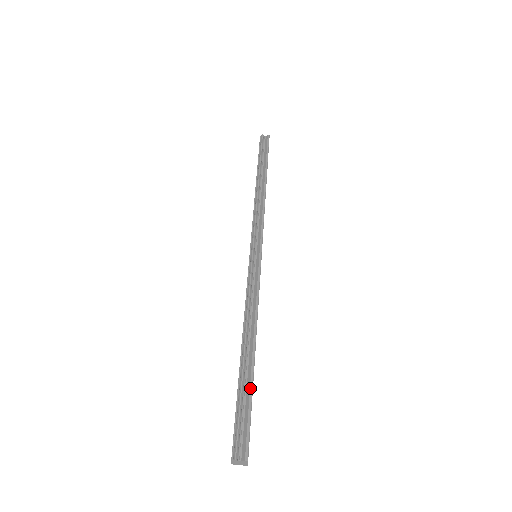
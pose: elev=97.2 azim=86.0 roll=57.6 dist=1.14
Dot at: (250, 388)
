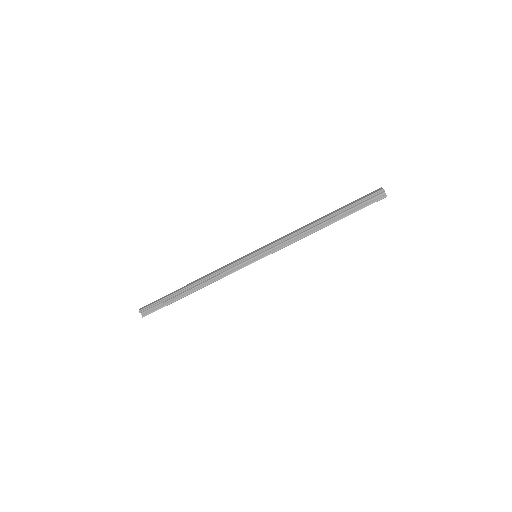
Dot at: (172, 302)
